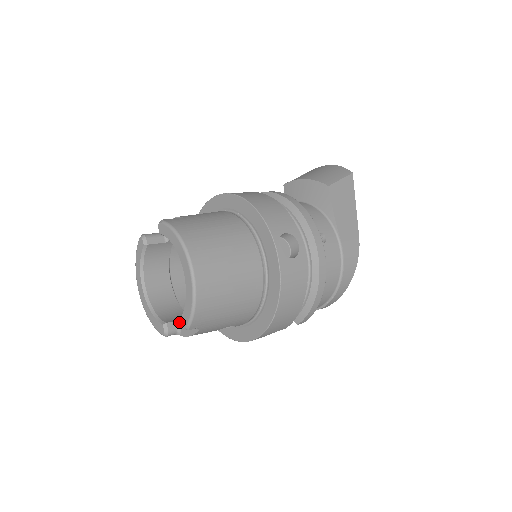
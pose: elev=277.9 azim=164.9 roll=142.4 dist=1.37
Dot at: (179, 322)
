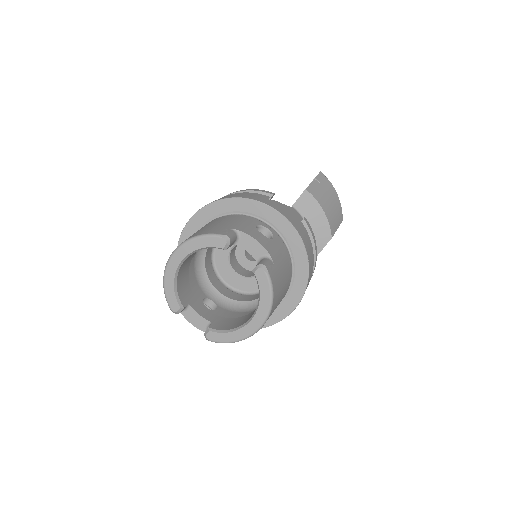
Dot at: (190, 306)
